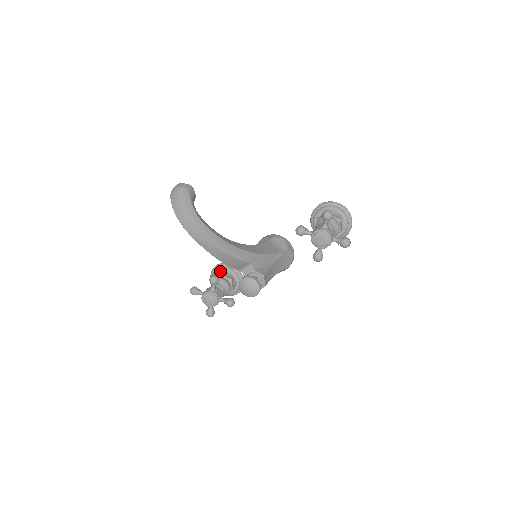
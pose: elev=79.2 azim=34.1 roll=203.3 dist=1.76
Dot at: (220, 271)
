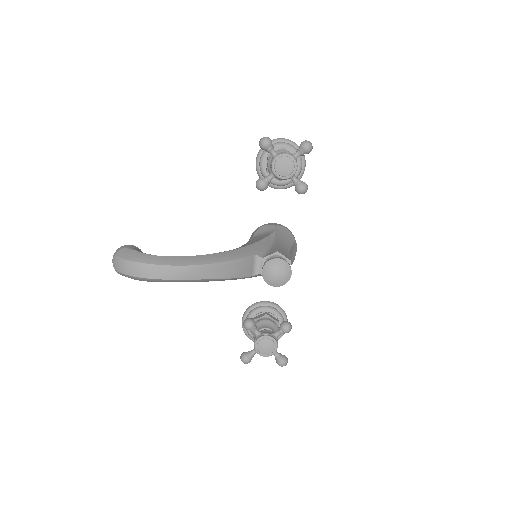
Dot at: occluded
